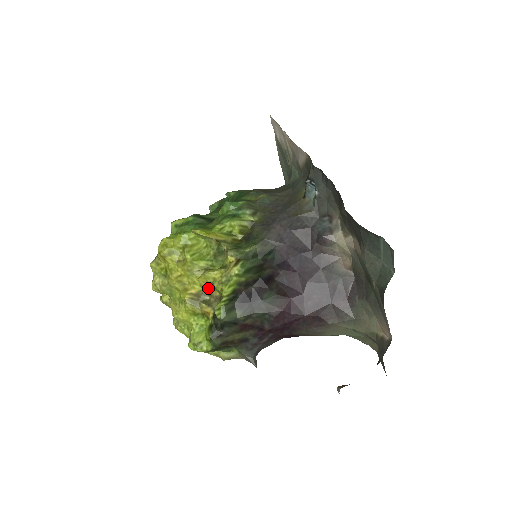
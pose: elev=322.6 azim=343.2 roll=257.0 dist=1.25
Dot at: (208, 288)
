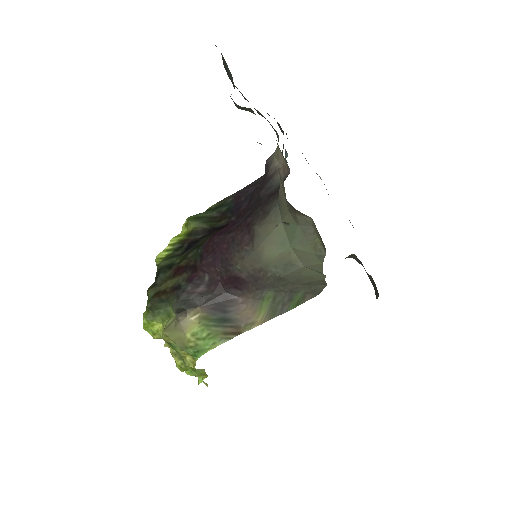
Dot at: occluded
